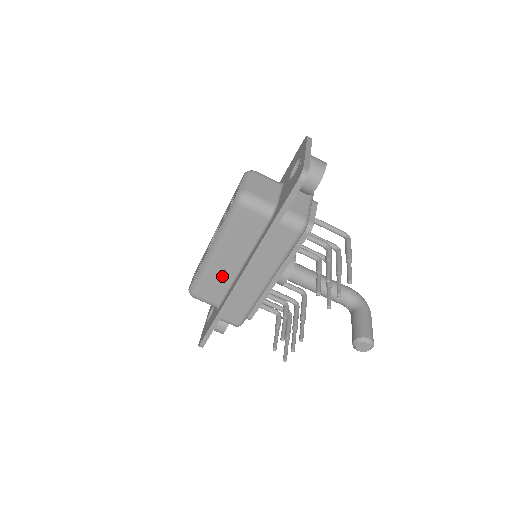
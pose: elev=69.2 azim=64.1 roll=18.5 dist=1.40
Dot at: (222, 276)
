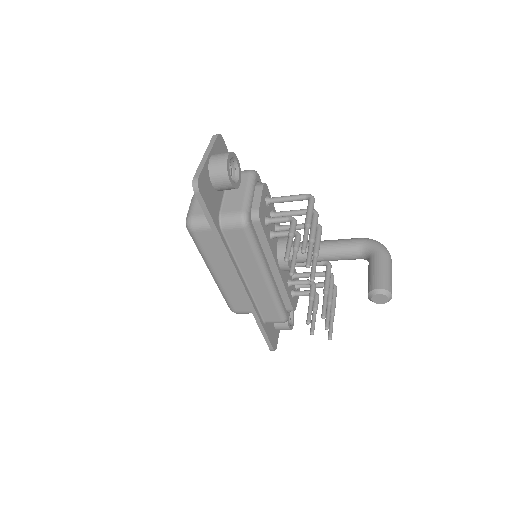
Dot at: (236, 289)
